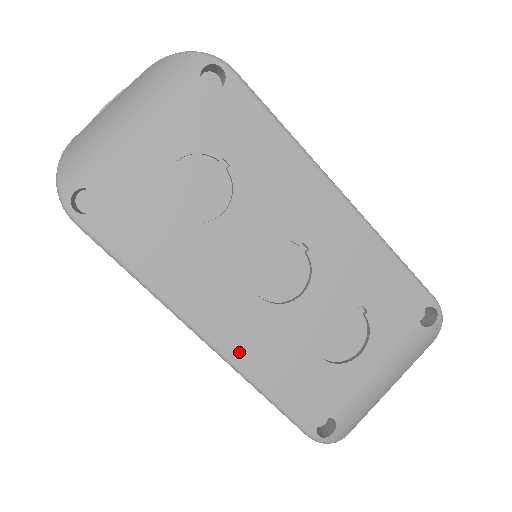
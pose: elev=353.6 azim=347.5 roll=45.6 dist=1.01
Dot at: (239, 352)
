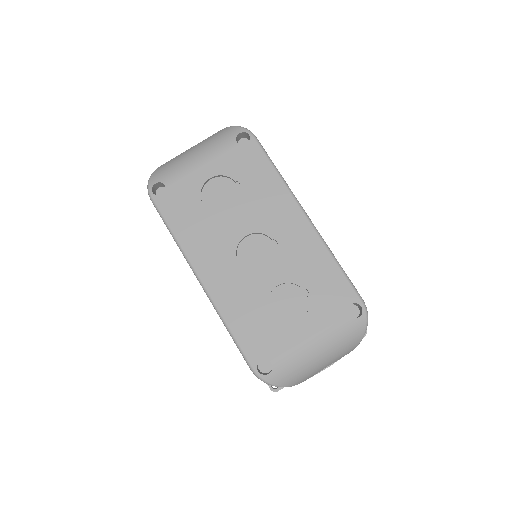
Dot at: (219, 295)
